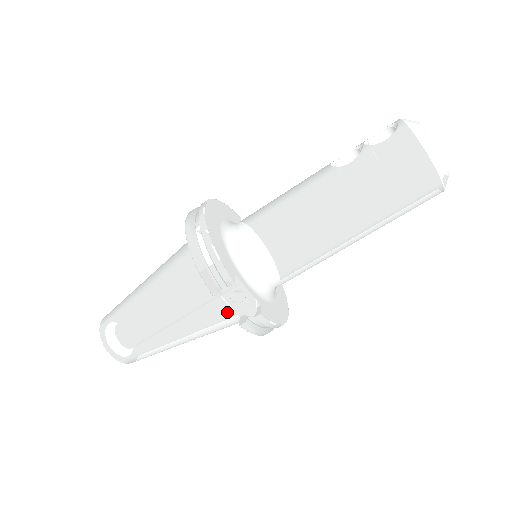
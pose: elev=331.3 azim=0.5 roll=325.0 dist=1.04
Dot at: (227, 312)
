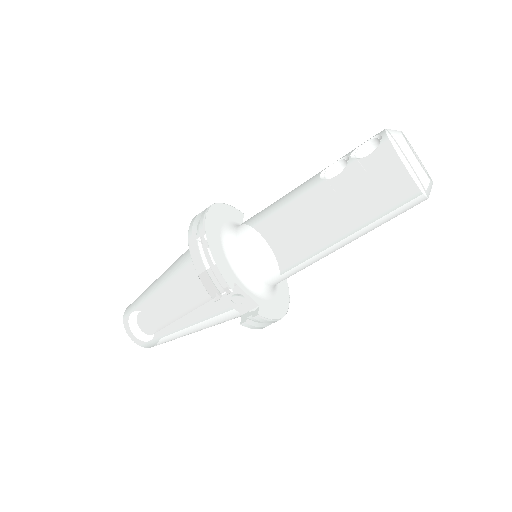
Dot at: (230, 310)
